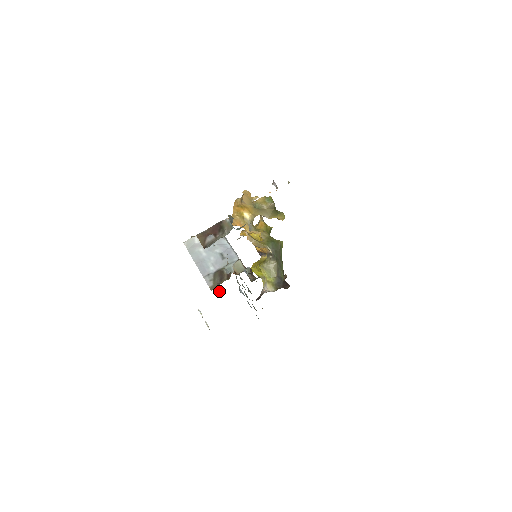
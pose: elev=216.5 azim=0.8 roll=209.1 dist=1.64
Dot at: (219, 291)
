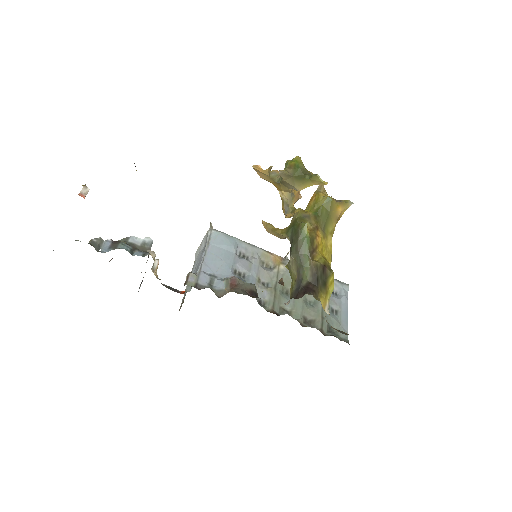
Dot at: occluded
